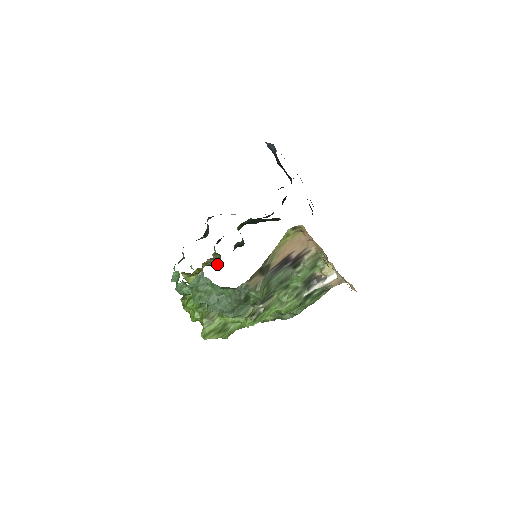
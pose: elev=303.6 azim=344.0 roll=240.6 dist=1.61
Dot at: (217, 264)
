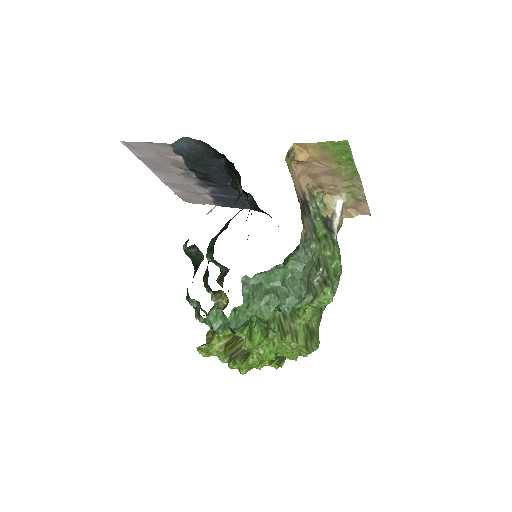
Dot at: (225, 304)
